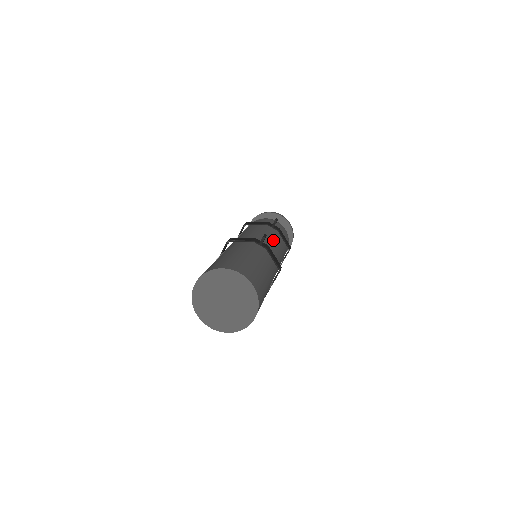
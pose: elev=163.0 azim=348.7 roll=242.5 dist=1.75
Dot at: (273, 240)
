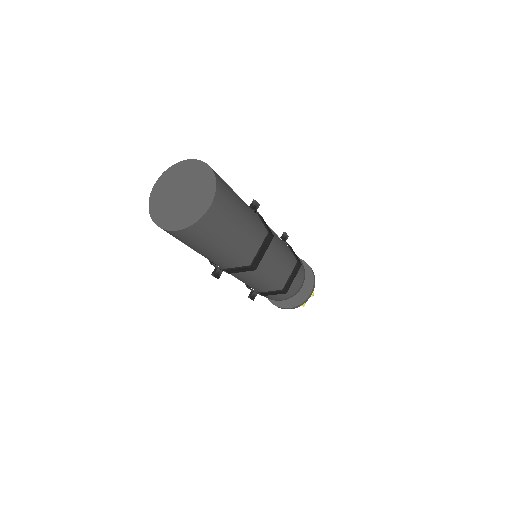
Dot at: occluded
